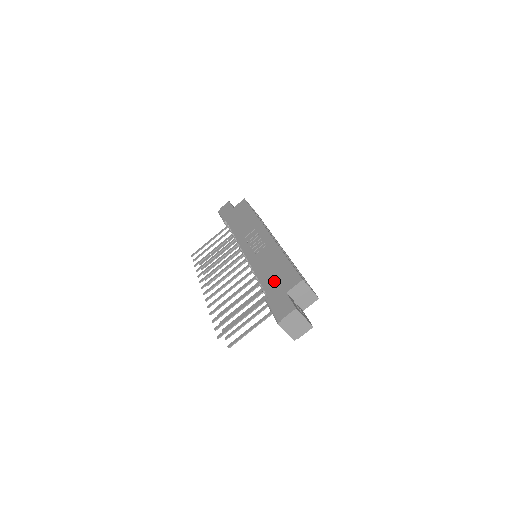
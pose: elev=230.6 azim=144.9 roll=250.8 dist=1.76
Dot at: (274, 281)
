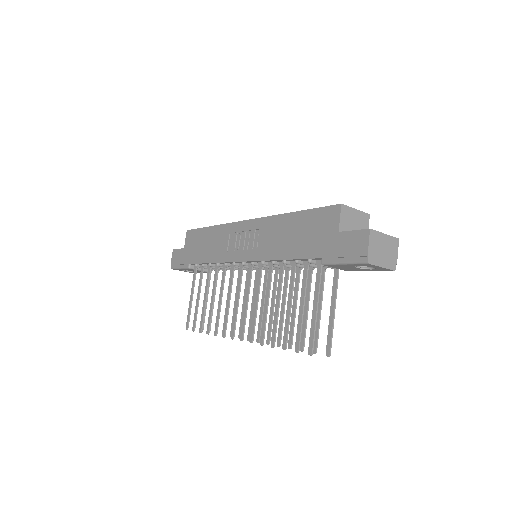
Dot at: (310, 240)
